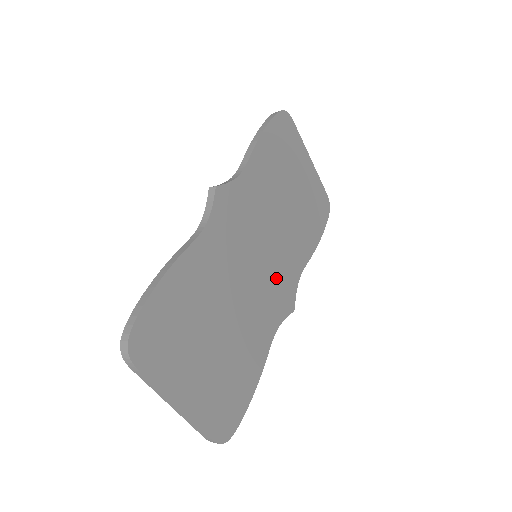
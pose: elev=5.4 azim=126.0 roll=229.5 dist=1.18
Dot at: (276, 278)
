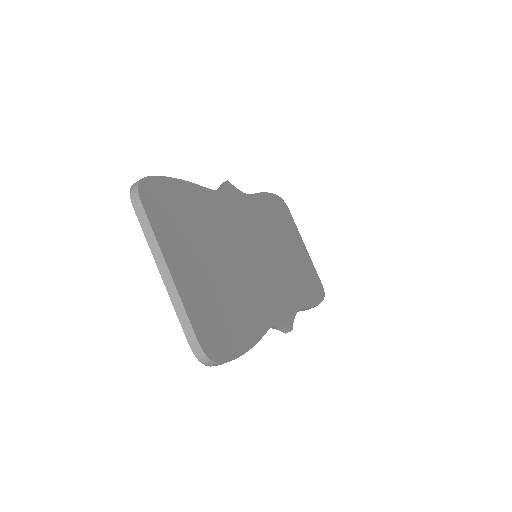
Dot at: (274, 286)
